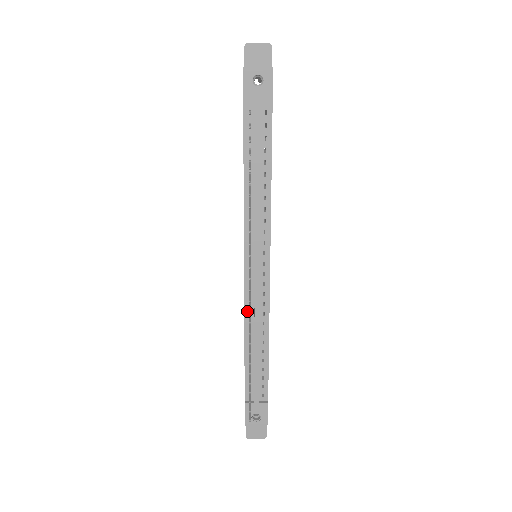
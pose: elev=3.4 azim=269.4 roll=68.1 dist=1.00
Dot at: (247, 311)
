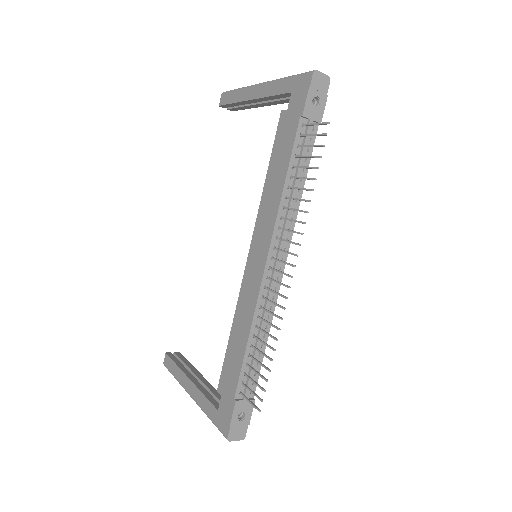
Dot at: (259, 304)
